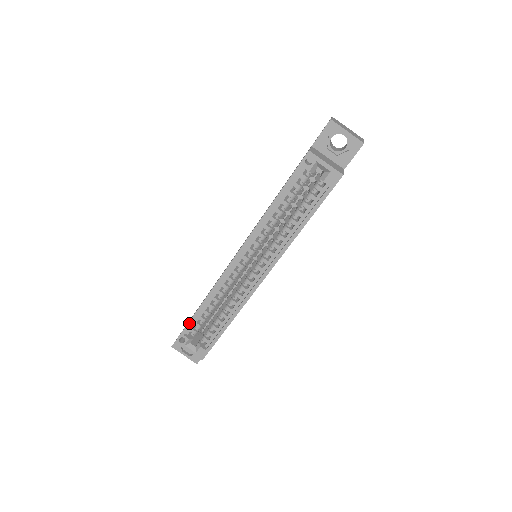
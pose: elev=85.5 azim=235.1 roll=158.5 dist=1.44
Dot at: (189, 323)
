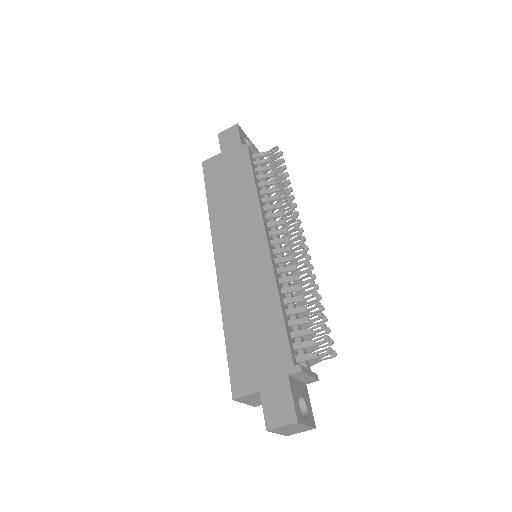
Dot at: (205, 185)
